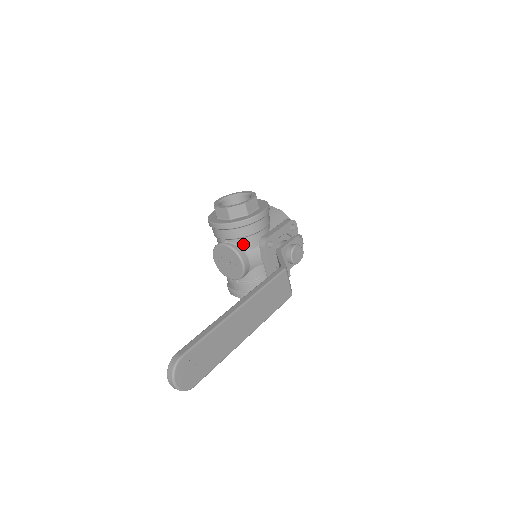
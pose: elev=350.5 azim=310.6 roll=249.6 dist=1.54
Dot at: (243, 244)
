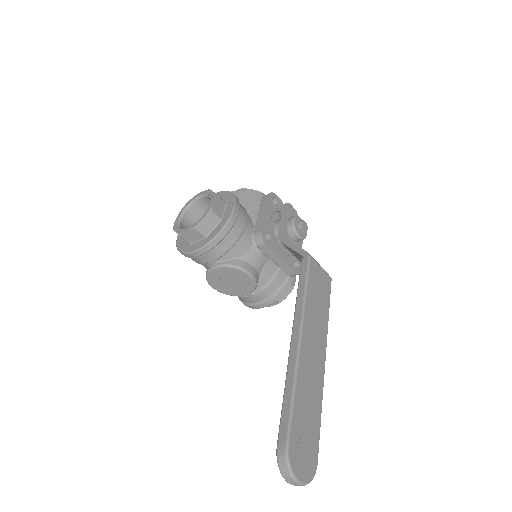
Dot at: (236, 254)
